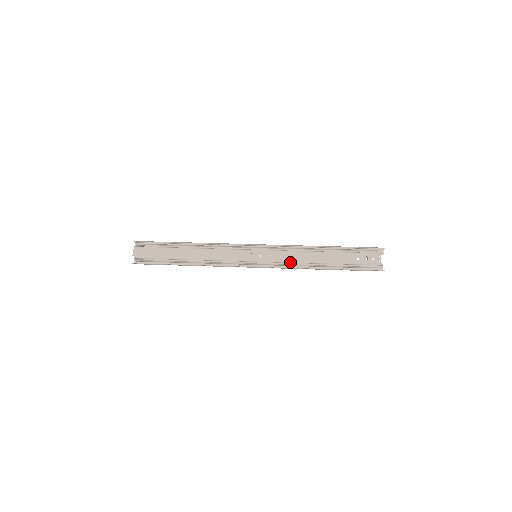
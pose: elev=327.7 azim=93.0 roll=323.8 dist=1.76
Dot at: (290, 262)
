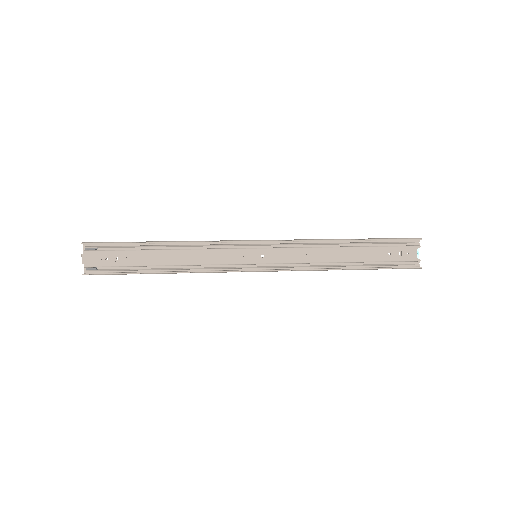
Dot at: (302, 263)
